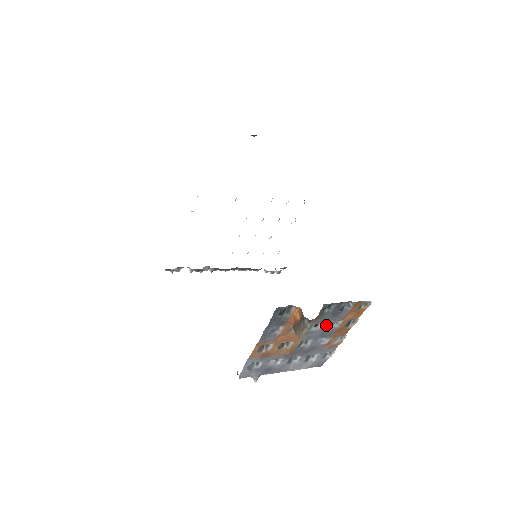
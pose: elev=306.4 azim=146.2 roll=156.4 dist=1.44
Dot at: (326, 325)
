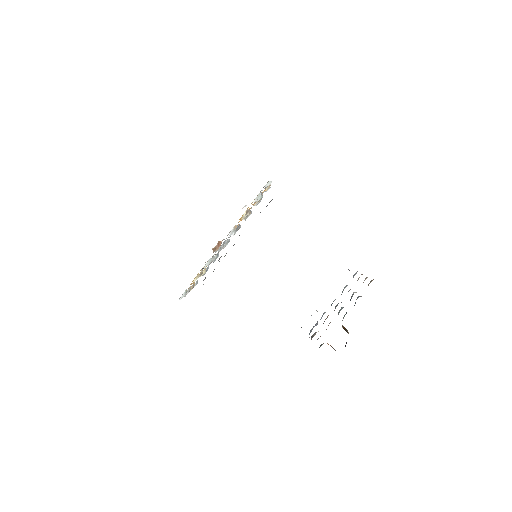
Dot at: occluded
